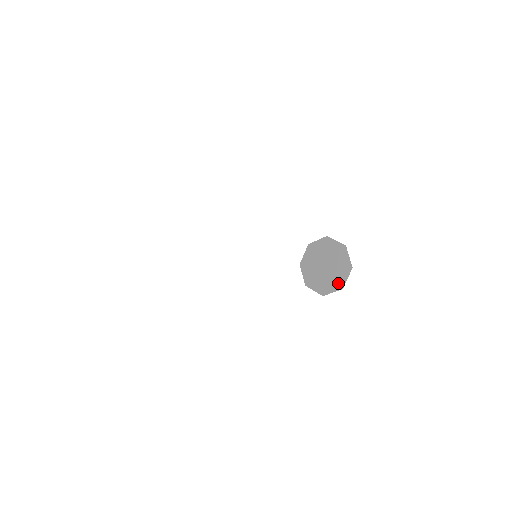
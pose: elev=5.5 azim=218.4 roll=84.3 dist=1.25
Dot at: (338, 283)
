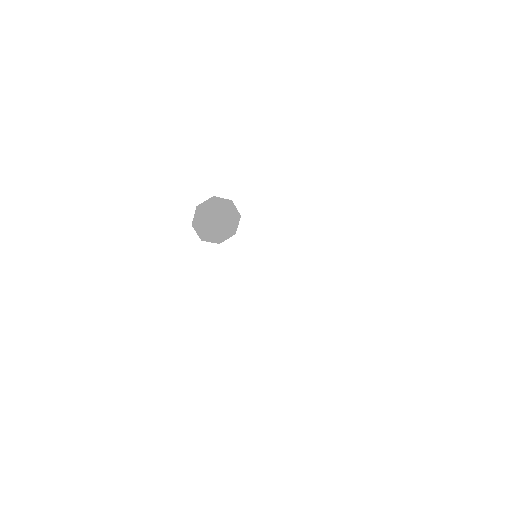
Dot at: (231, 231)
